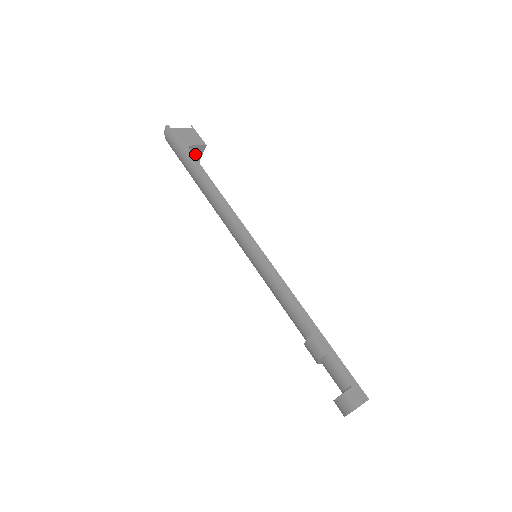
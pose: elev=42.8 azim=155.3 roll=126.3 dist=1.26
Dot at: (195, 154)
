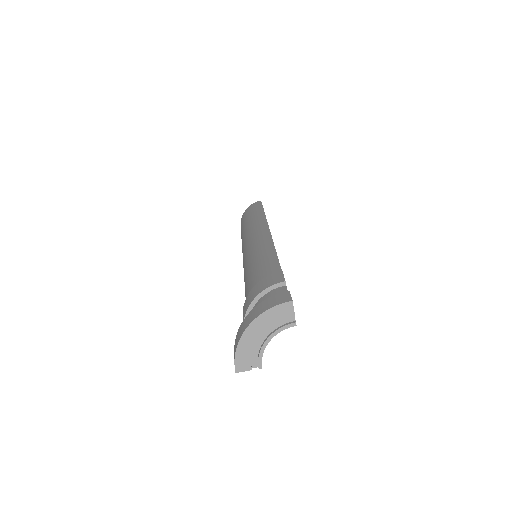
Dot at: occluded
